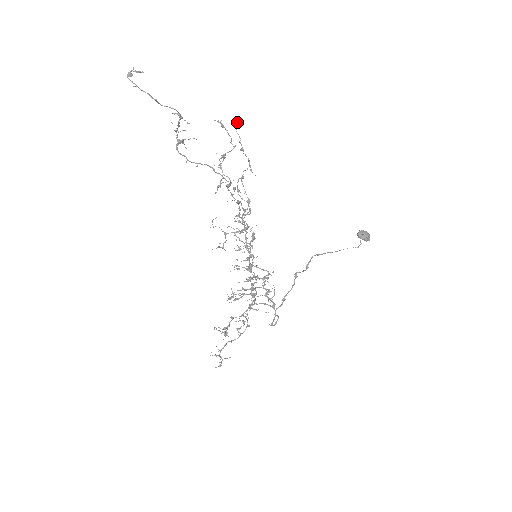
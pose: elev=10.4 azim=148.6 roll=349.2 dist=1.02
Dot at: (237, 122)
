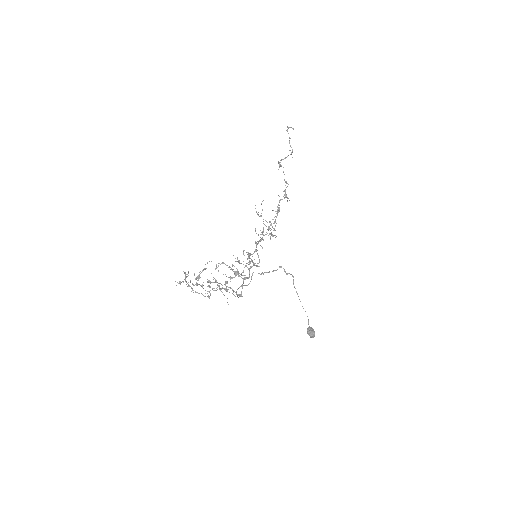
Dot at: occluded
